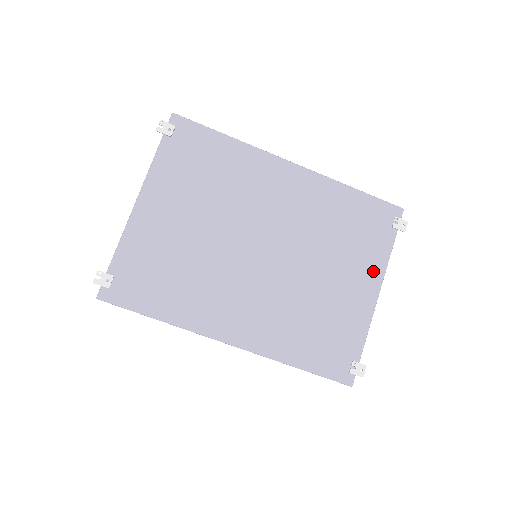
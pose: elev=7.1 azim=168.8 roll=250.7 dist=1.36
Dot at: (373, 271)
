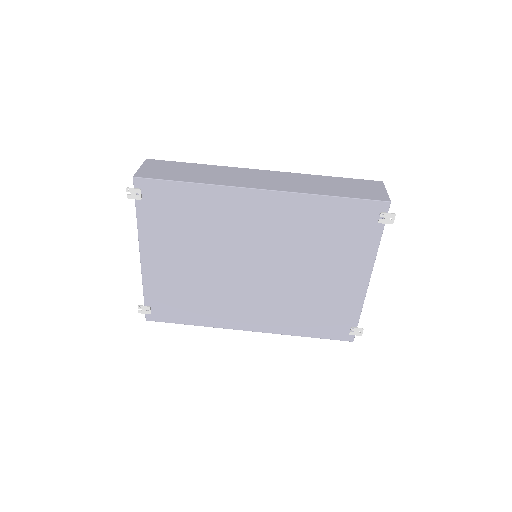
Dot at: (362, 263)
